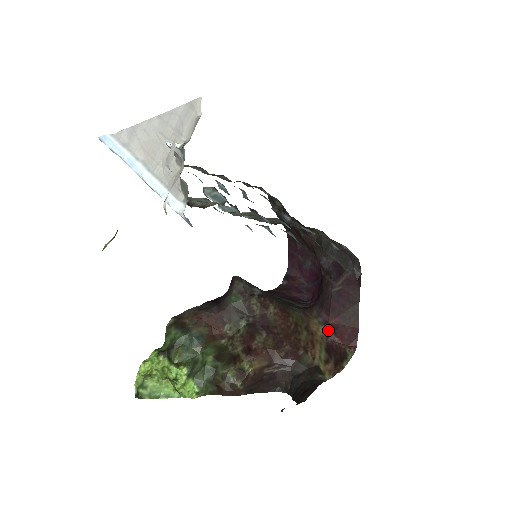
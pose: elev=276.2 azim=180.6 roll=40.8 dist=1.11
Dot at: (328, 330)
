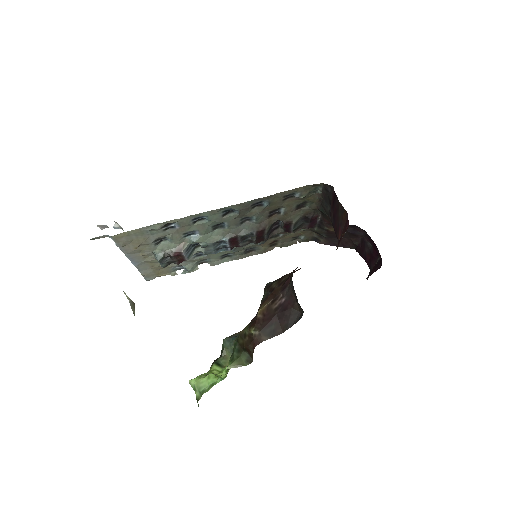
Dot at: (338, 245)
